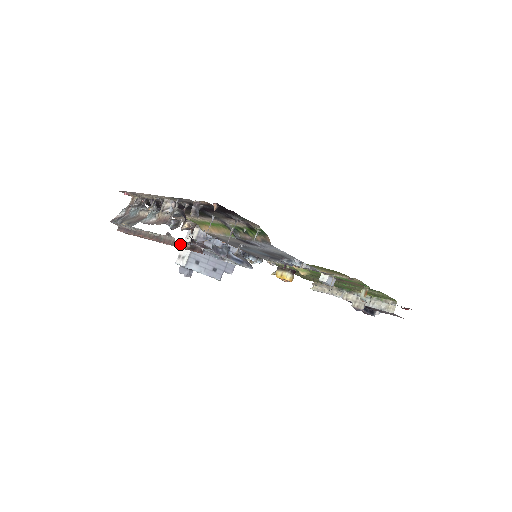
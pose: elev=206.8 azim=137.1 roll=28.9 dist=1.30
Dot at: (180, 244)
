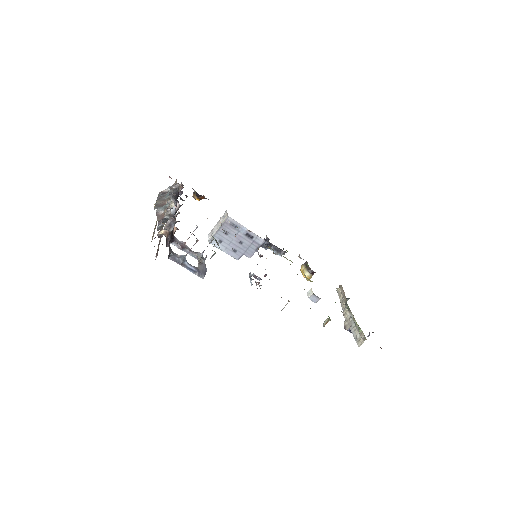
Dot at: occluded
